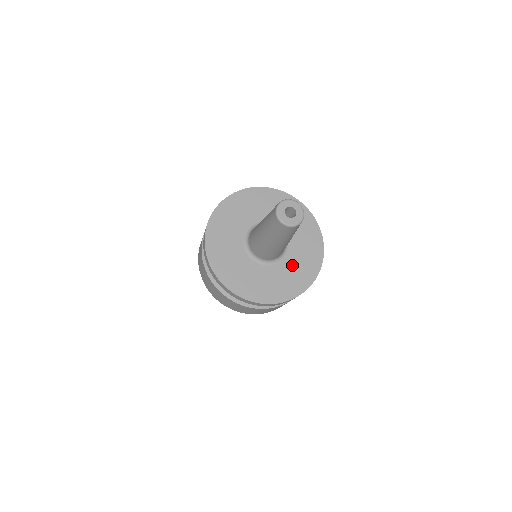
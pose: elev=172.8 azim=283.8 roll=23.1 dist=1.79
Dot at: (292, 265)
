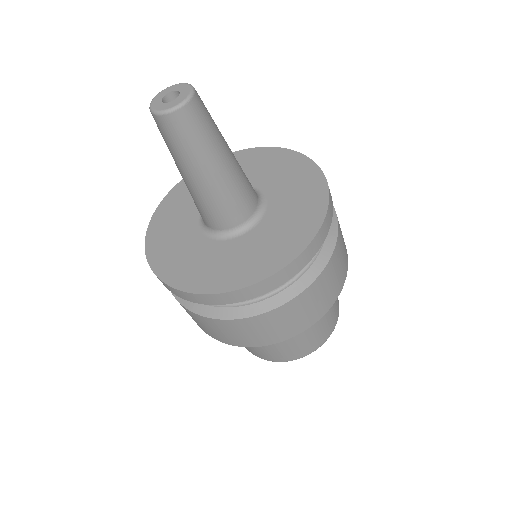
Dot at: (257, 241)
